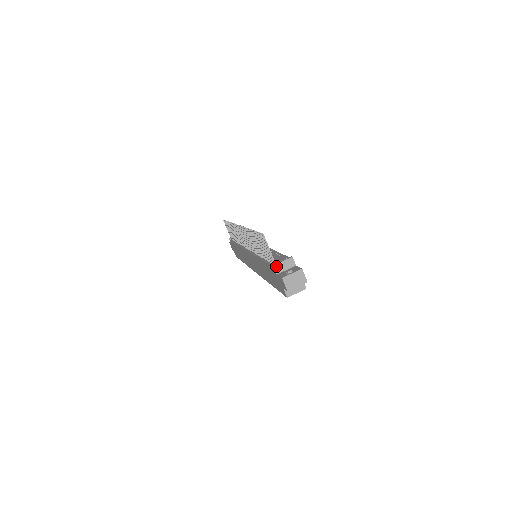
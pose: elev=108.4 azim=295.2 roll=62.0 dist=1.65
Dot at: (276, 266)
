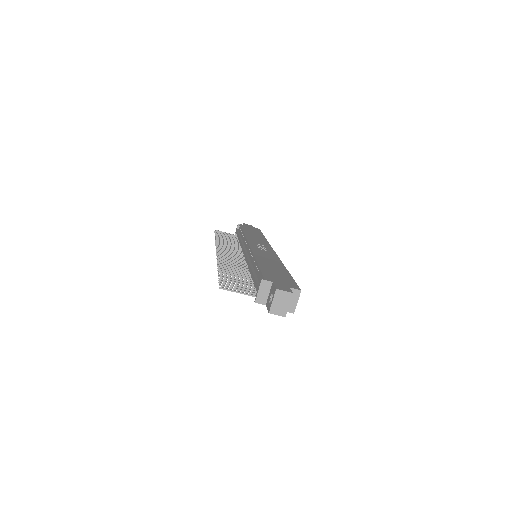
Dot at: (257, 300)
